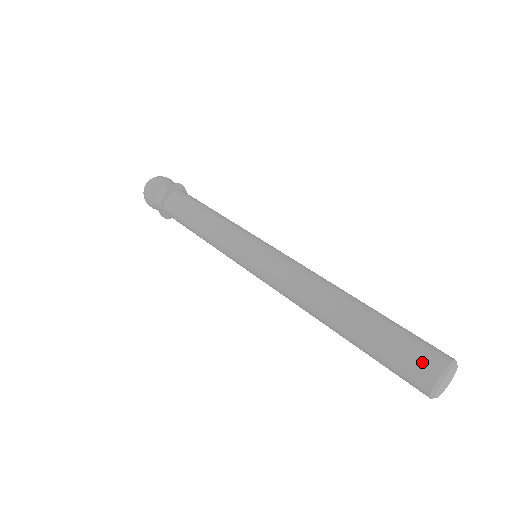
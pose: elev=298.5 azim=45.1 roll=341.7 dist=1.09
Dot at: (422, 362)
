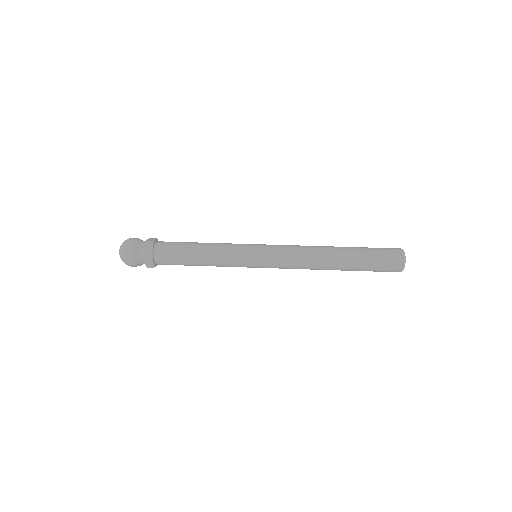
Dot at: (393, 254)
